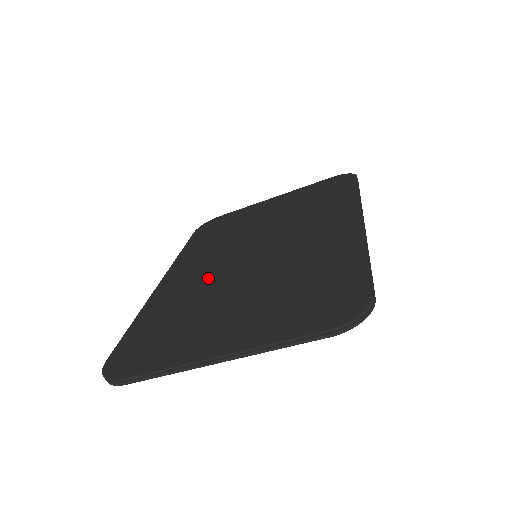
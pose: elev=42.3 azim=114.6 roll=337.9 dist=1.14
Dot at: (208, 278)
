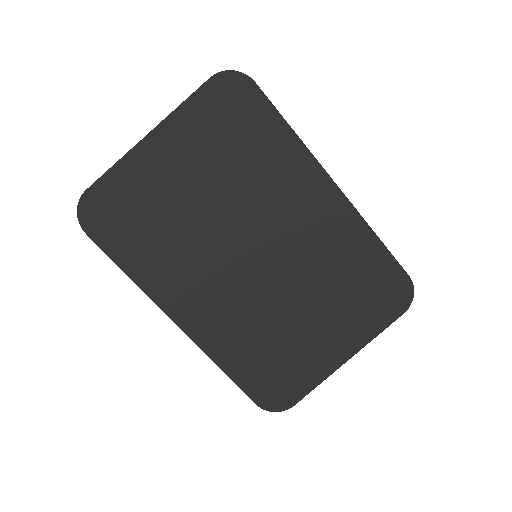
Dot at: occluded
